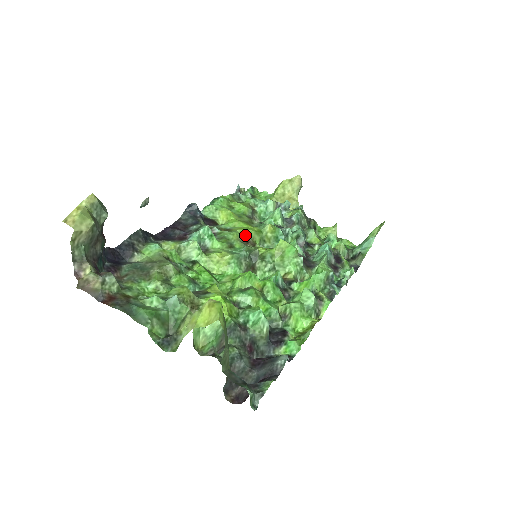
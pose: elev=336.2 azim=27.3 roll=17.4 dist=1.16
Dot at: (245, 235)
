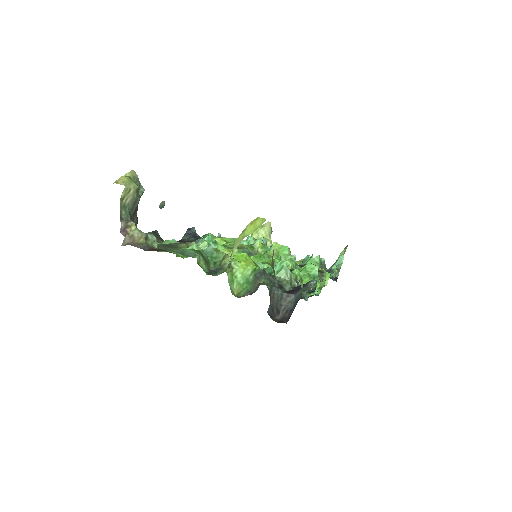
Dot at: (241, 247)
